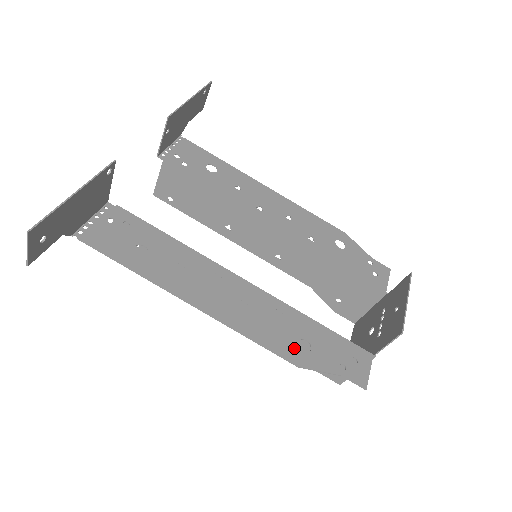
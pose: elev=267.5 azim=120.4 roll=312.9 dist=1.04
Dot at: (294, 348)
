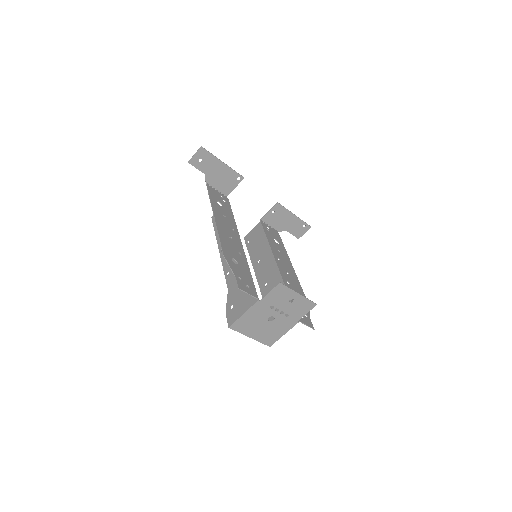
Dot at: (230, 255)
